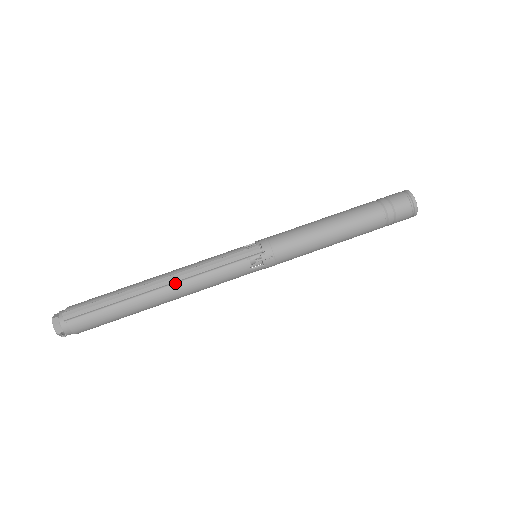
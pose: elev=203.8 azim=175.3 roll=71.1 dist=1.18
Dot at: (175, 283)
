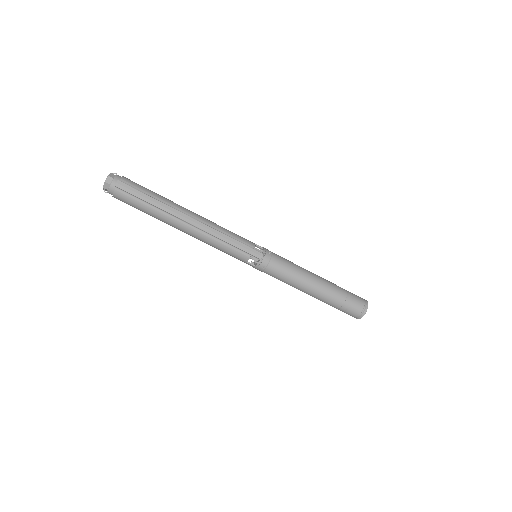
Dot at: (198, 229)
